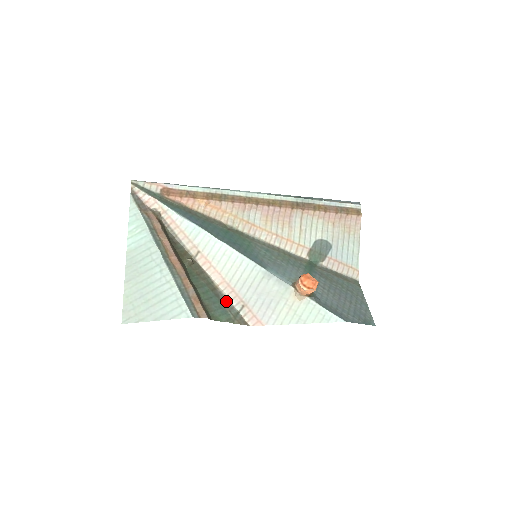
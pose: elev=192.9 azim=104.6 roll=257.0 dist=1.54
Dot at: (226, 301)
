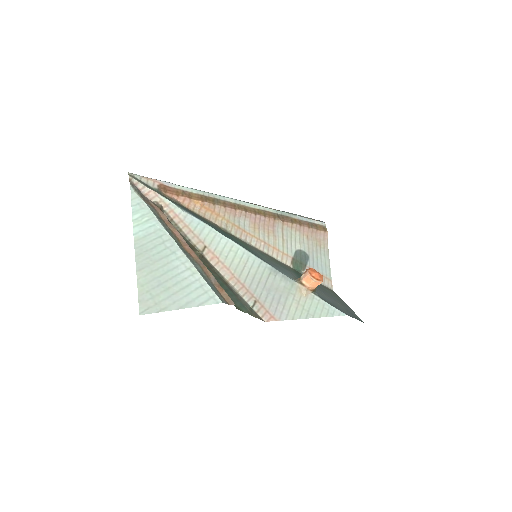
Dot at: (239, 296)
